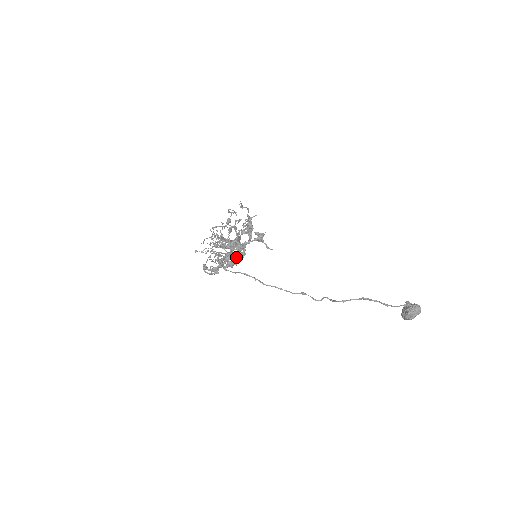
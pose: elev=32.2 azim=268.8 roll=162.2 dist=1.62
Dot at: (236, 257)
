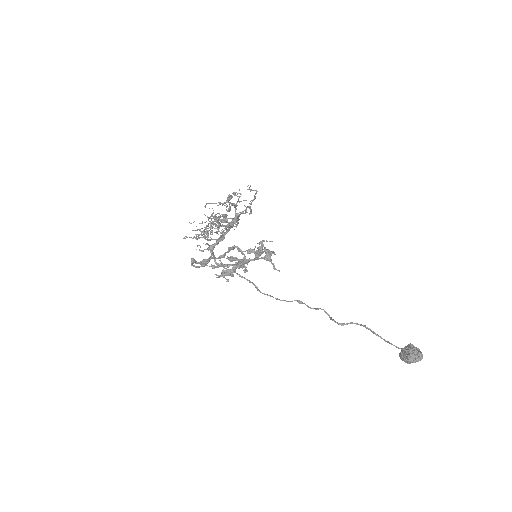
Dot at: (234, 268)
